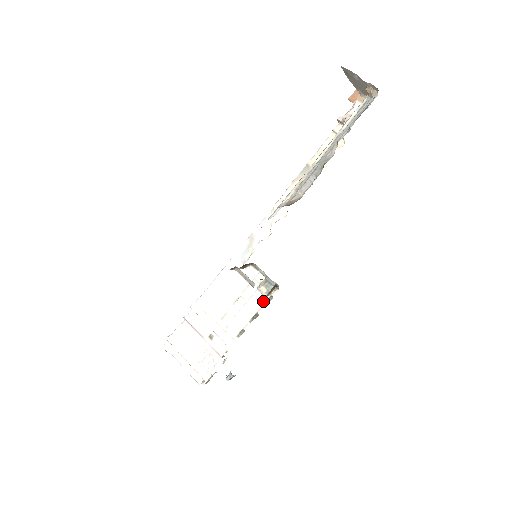
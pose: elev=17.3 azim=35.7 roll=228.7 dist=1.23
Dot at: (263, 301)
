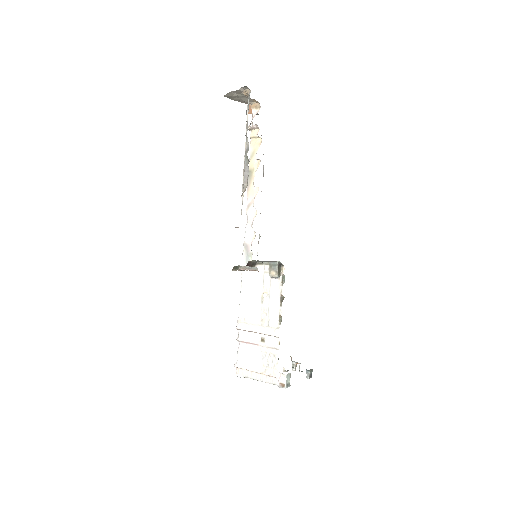
Dot at: (279, 283)
